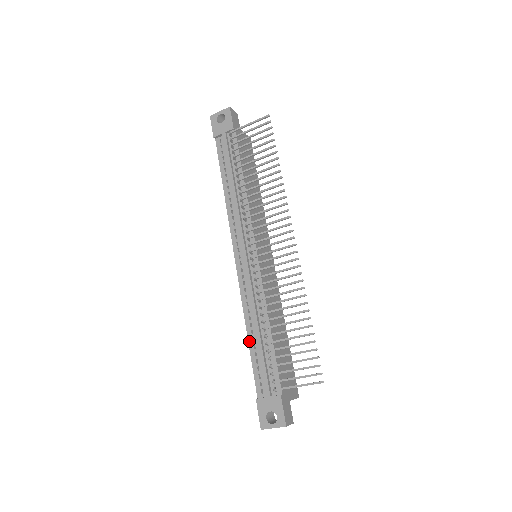
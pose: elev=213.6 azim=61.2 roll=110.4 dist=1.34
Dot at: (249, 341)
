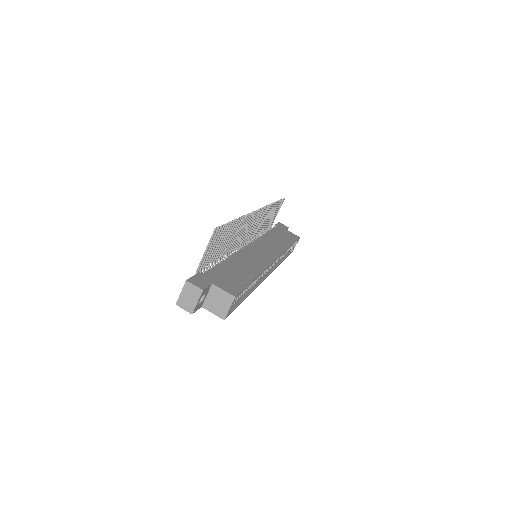
Dot at: occluded
